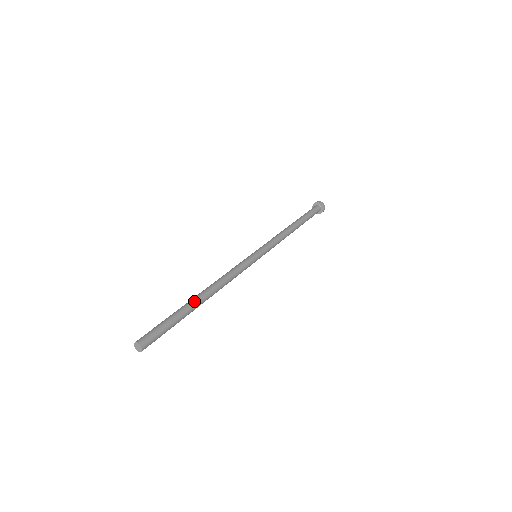
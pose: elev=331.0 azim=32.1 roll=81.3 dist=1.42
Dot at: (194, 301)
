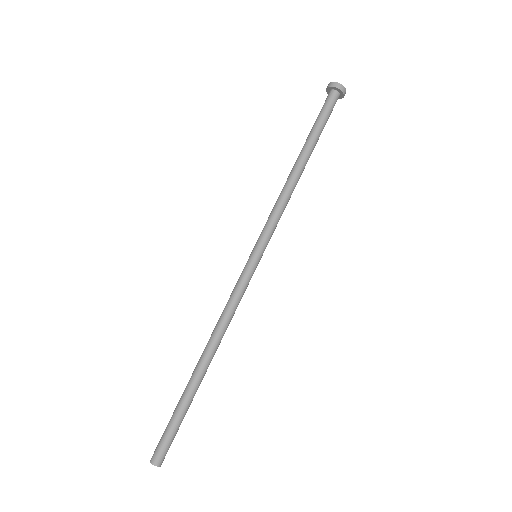
Dot at: (192, 378)
